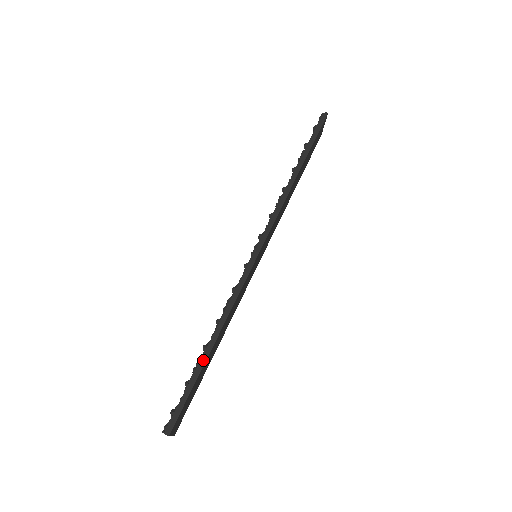
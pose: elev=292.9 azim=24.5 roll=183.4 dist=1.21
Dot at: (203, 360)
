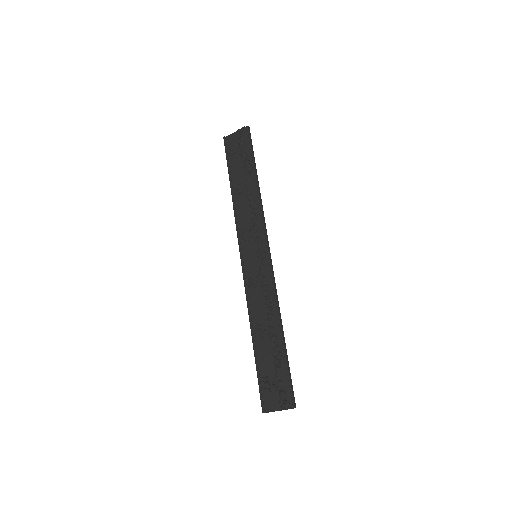
Dot at: (285, 347)
